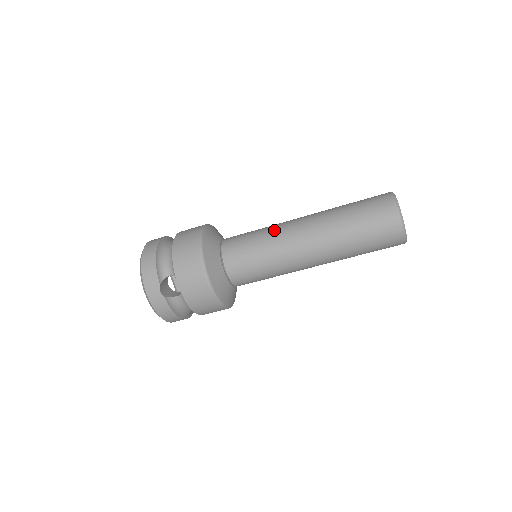
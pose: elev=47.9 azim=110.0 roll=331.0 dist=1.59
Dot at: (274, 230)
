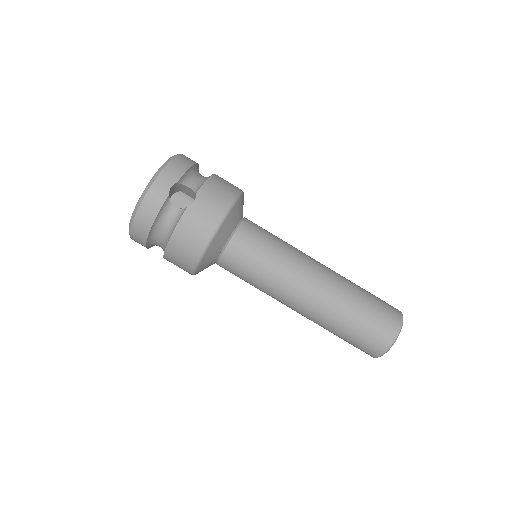
Dot at: (296, 248)
